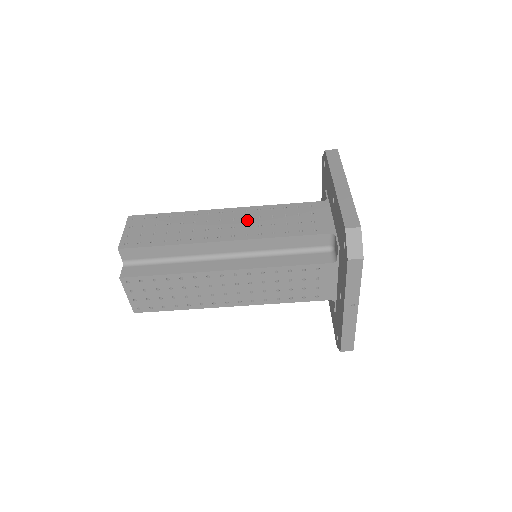
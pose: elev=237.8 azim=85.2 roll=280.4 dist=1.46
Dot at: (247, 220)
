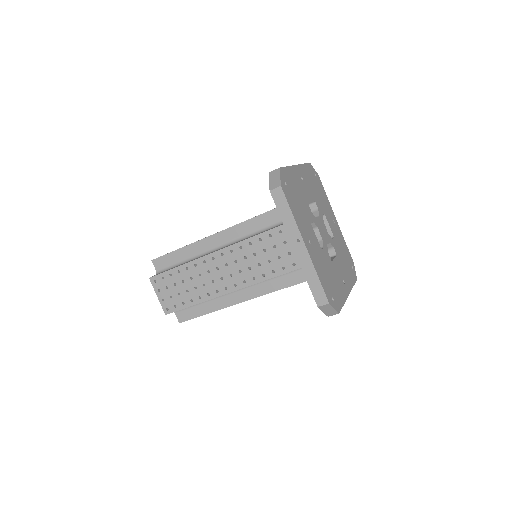
Dot at: occluded
